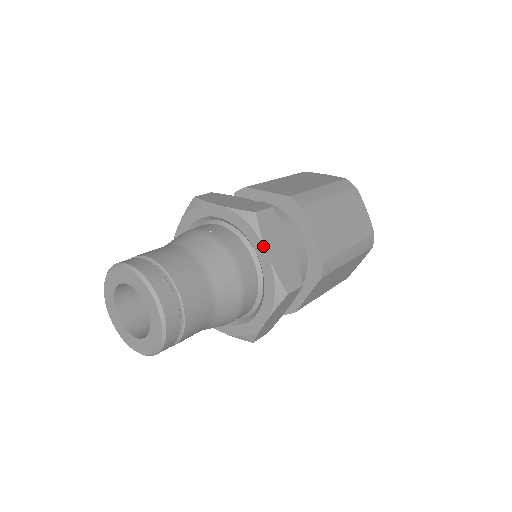
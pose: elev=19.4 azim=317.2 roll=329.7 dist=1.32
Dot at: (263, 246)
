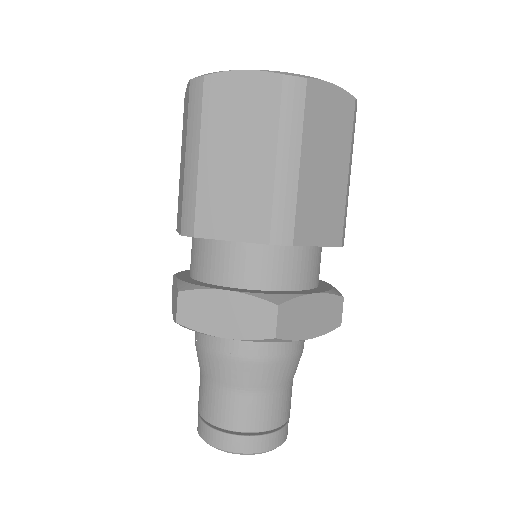
Dot at: occluded
